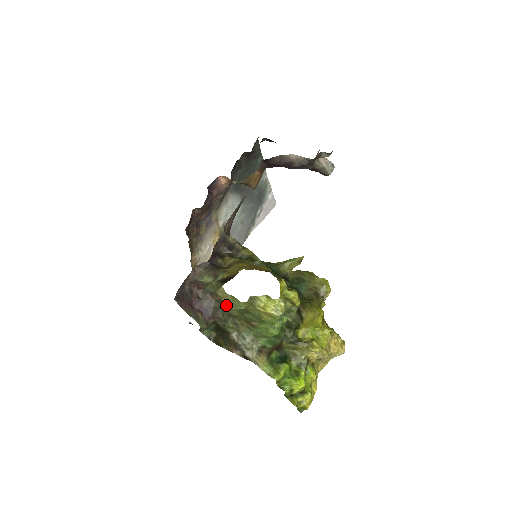
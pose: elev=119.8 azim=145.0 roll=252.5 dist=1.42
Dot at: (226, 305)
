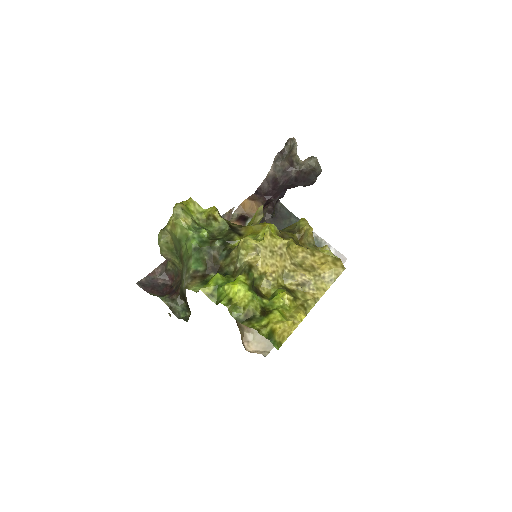
Dot at: (180, 269)
